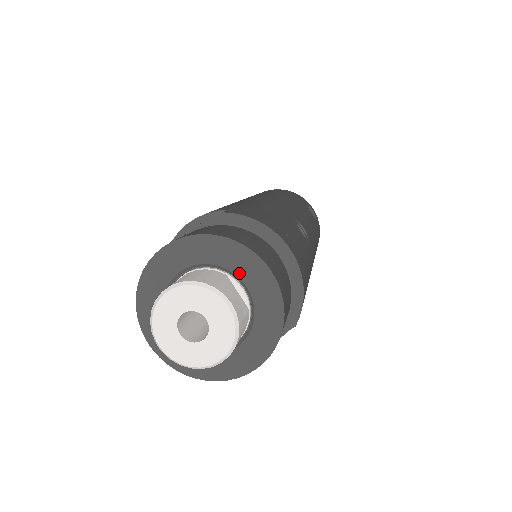
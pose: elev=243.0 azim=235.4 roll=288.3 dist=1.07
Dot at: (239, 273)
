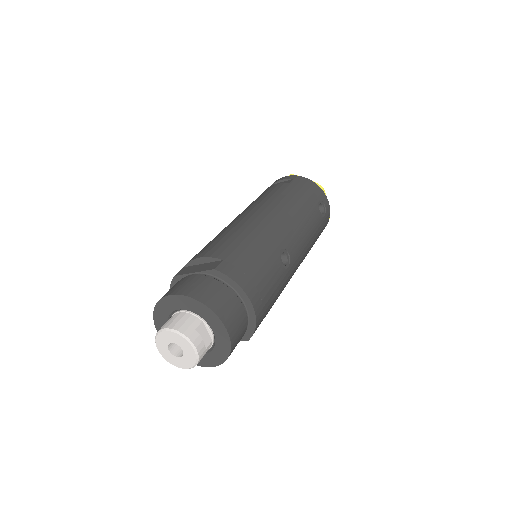
Dot at: (209, 323)
